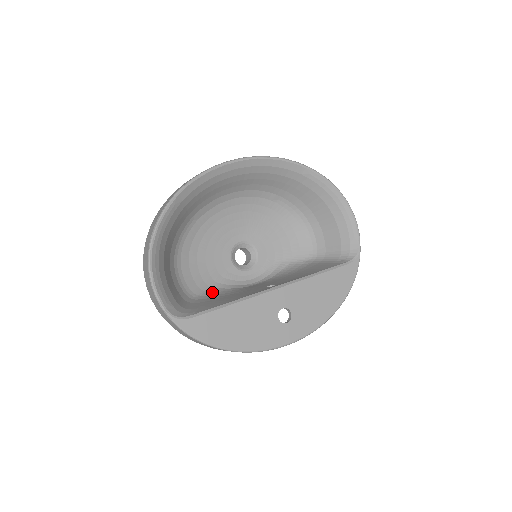
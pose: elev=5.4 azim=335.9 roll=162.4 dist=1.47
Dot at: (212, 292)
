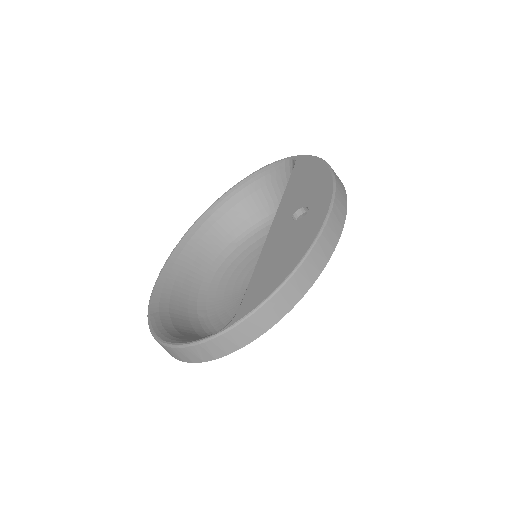
Dot at: occluded
